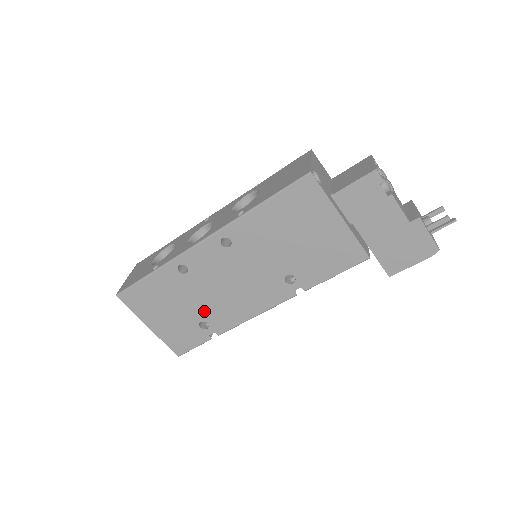
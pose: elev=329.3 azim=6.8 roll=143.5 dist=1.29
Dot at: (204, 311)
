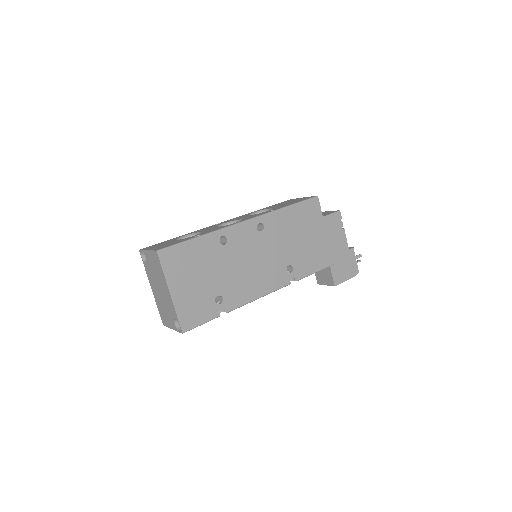
Dot at: (224, 285)
